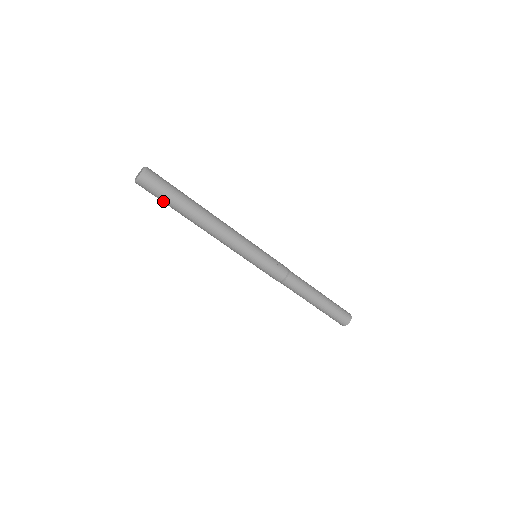
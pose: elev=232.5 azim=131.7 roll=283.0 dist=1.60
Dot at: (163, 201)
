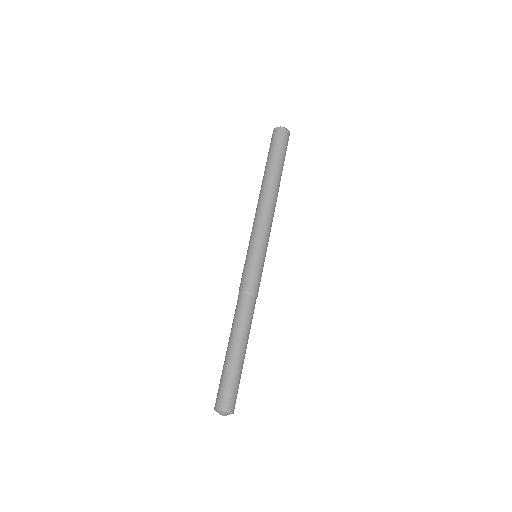
Dot at: (278, 151)
